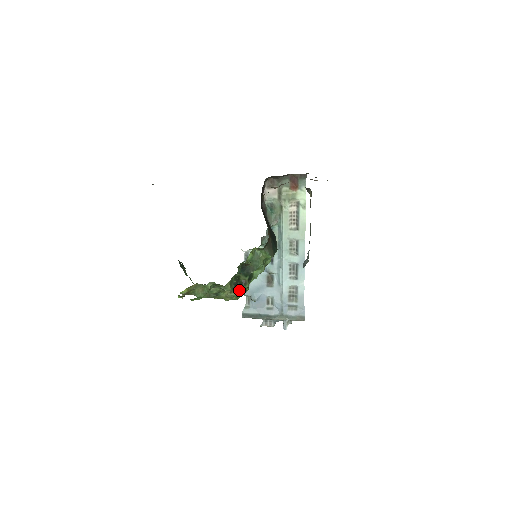
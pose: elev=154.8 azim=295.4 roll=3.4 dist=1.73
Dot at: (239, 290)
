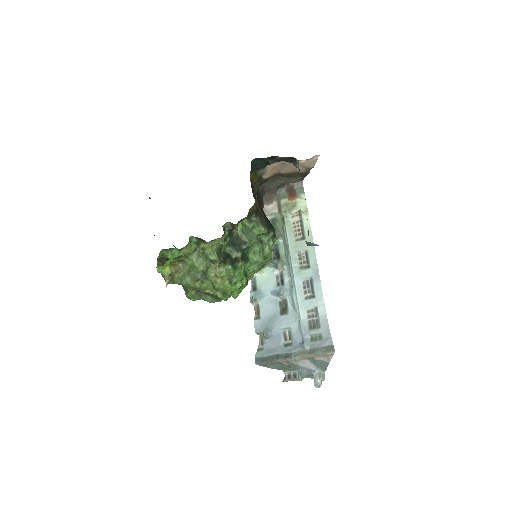
Dot at: (230, 266)
